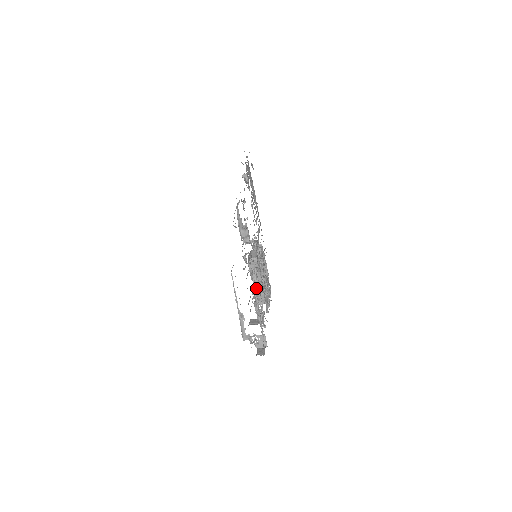
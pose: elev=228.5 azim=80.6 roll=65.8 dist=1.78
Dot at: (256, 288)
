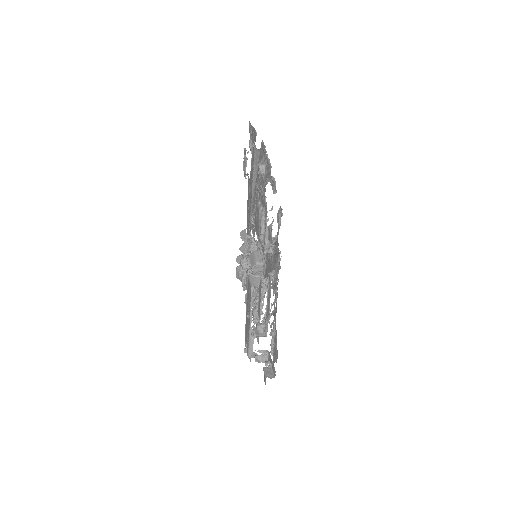
Dot at: occluded
